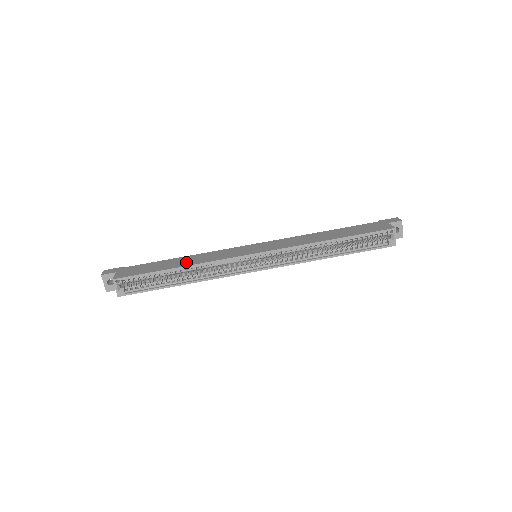
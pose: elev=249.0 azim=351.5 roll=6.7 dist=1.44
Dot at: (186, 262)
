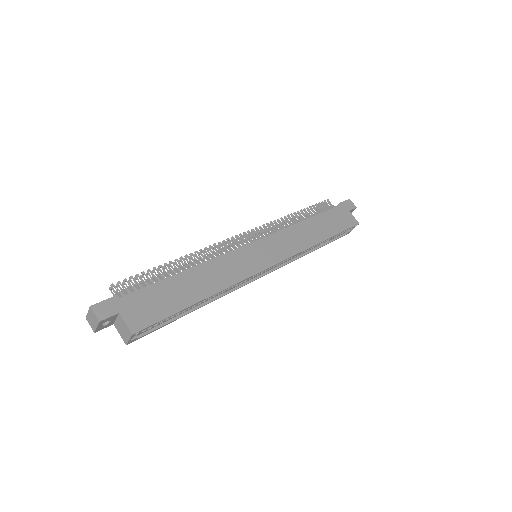
Dot at: (205, 285)
